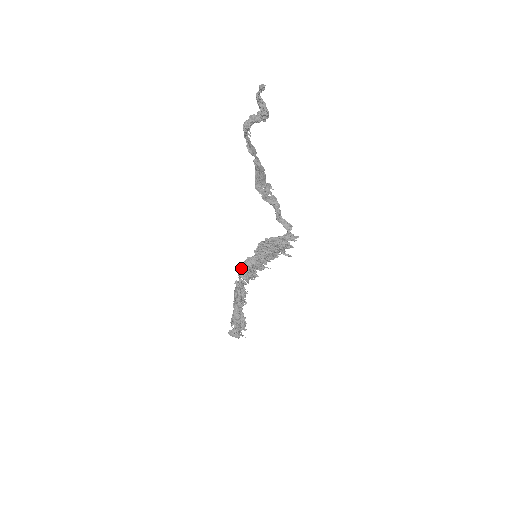
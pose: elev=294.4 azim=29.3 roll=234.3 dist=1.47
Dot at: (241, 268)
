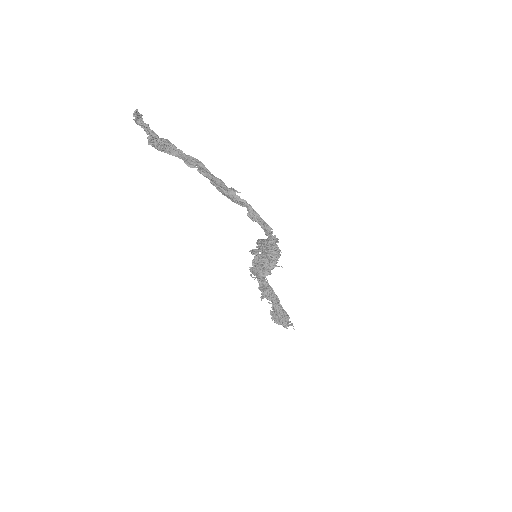
Dot at: (252, 265)
